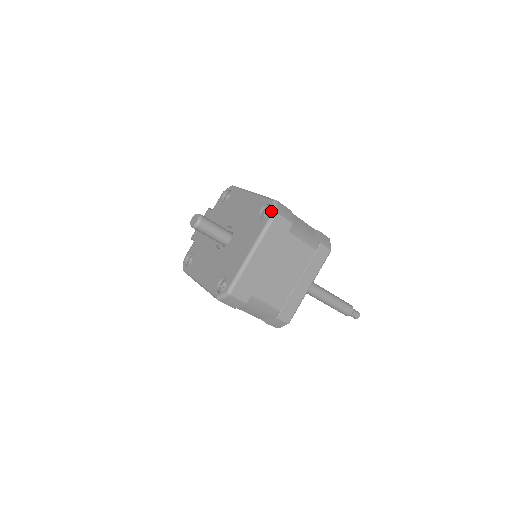
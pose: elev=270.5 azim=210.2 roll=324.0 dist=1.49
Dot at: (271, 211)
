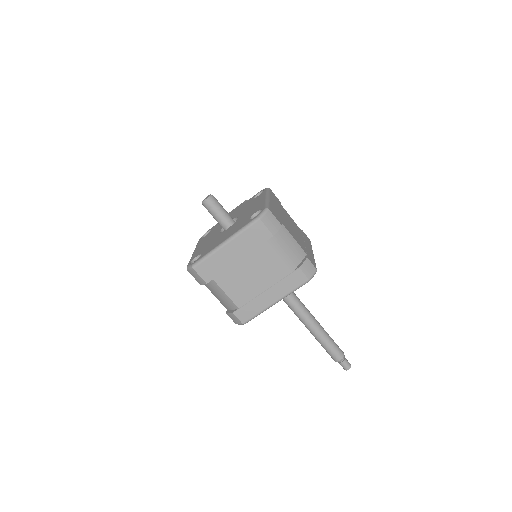
Dot at: (257, 215)
